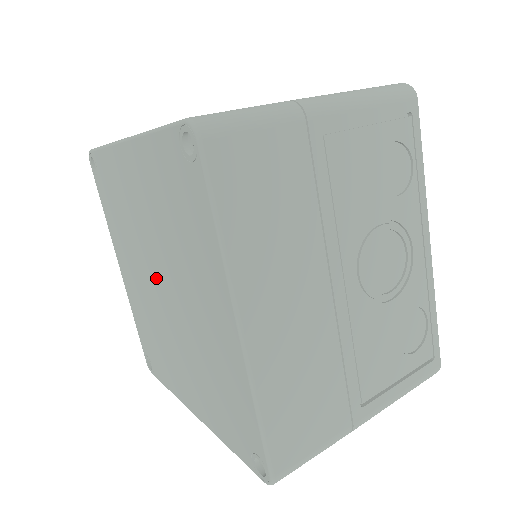
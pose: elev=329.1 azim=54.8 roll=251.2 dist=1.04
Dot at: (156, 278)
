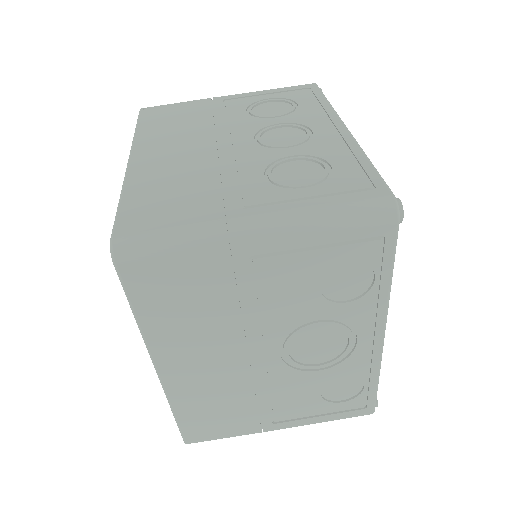
Dot at: occluded
